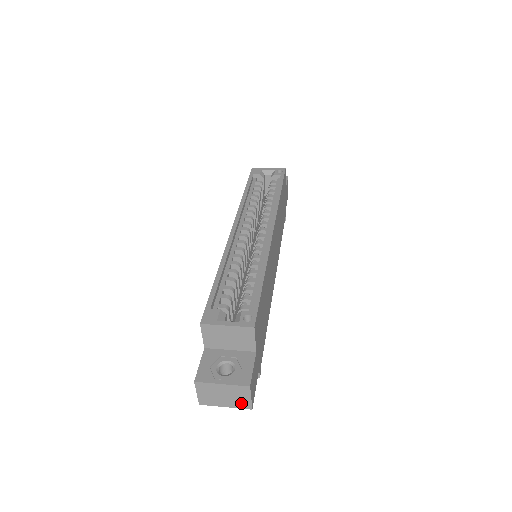
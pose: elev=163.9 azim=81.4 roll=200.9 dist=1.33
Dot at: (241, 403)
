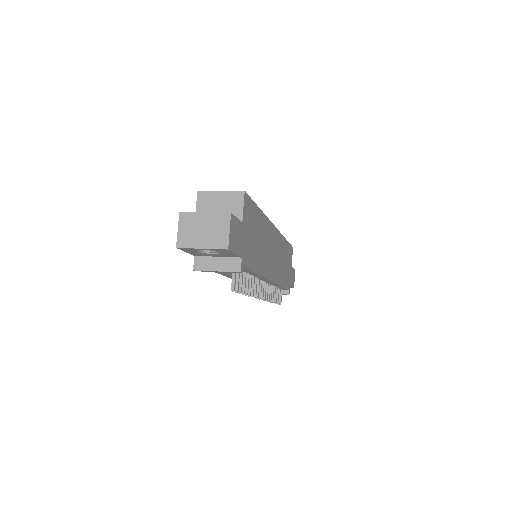
Dot at: (218, 240)
